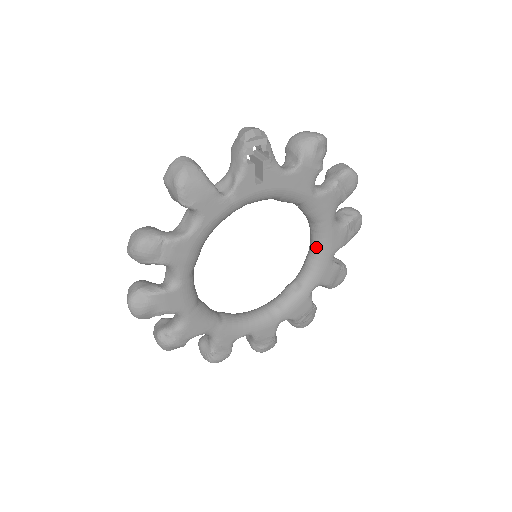
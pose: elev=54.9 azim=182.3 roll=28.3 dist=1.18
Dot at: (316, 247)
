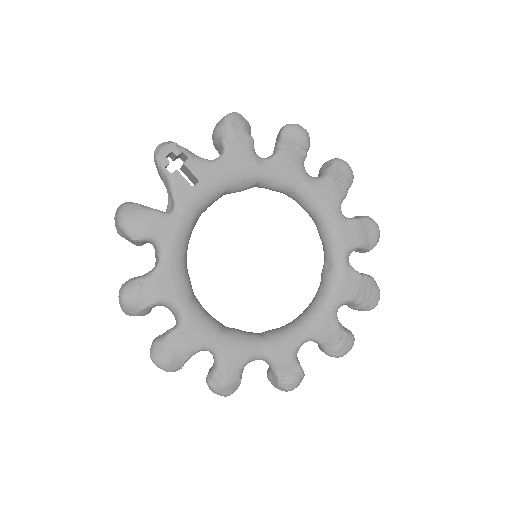
Dot at: (314, 215)
